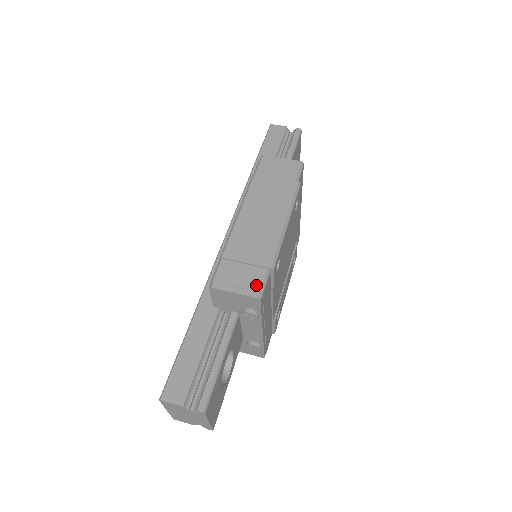
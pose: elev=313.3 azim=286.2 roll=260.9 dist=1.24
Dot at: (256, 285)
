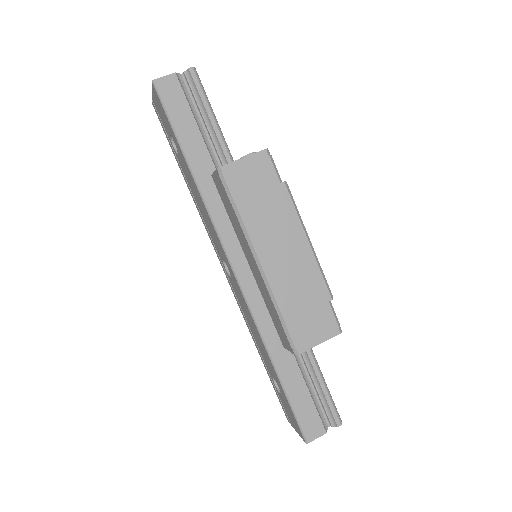
Dot at: (332, 324)
